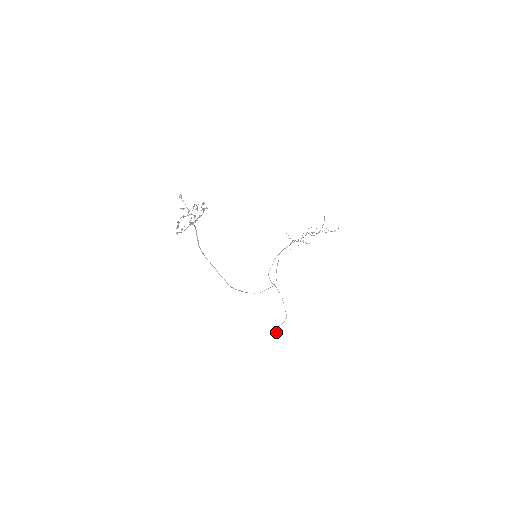
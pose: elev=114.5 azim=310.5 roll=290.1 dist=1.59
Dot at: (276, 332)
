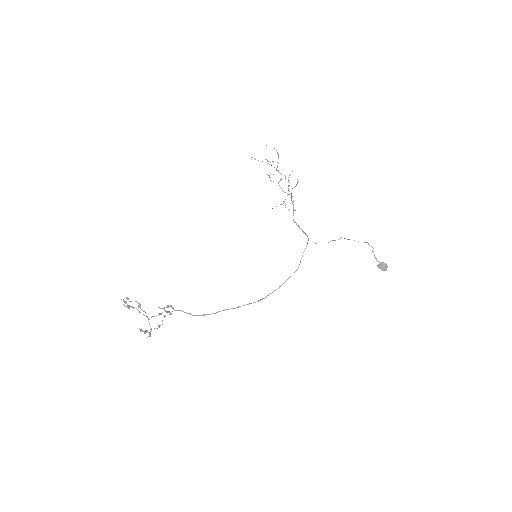
Dot at: (379, 264)
